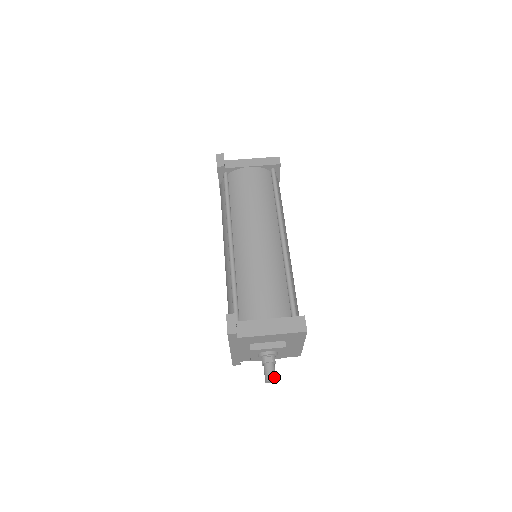
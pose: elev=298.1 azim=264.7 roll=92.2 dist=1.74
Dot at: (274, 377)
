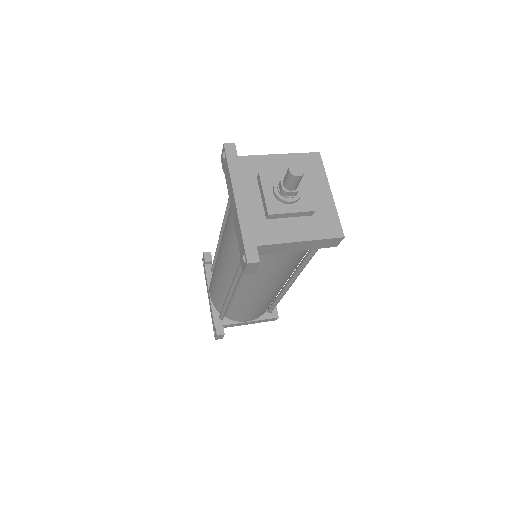
Dot at: (299, 167)
